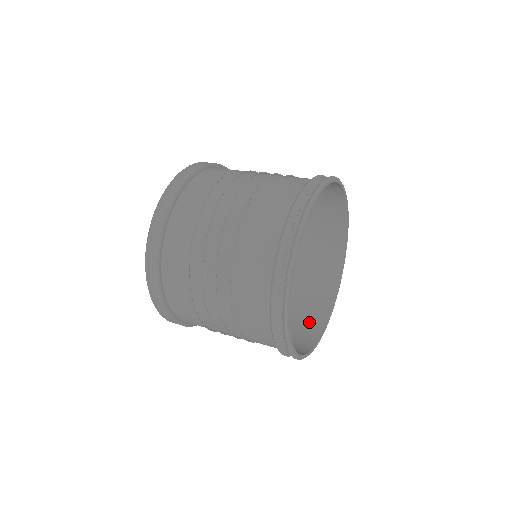
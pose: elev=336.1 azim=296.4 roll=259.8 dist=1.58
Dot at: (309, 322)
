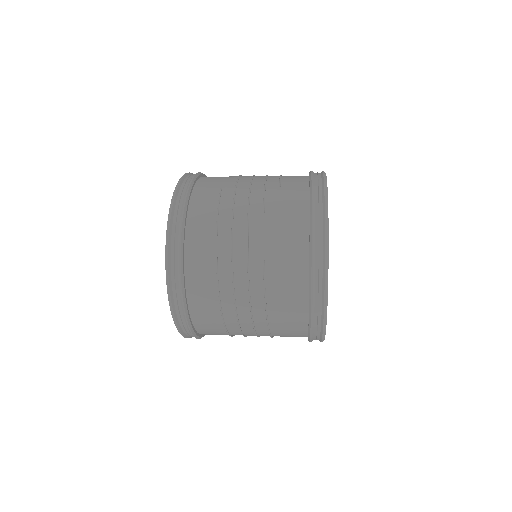
Dot at: occluded
